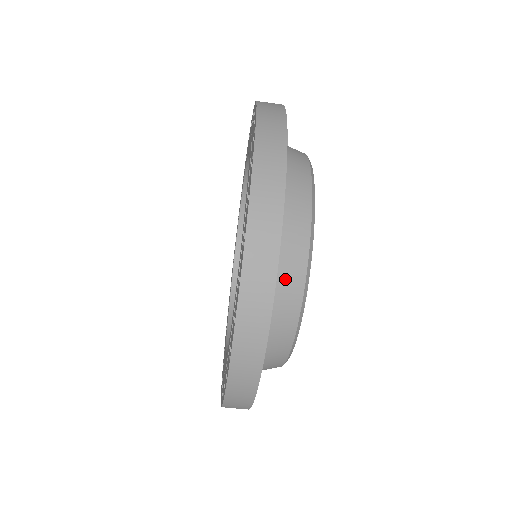
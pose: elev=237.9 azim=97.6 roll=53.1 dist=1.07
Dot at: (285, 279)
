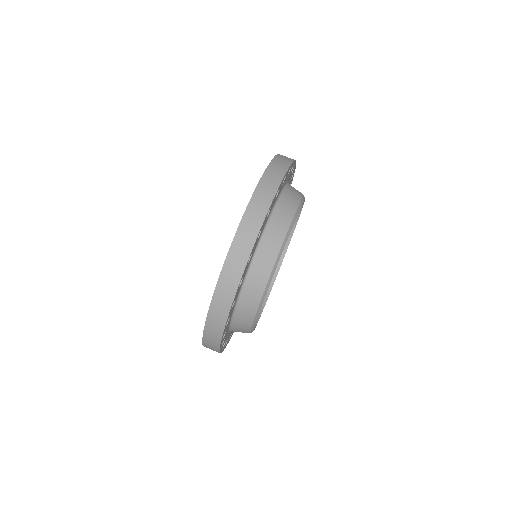
Dot at: (282, 210)
